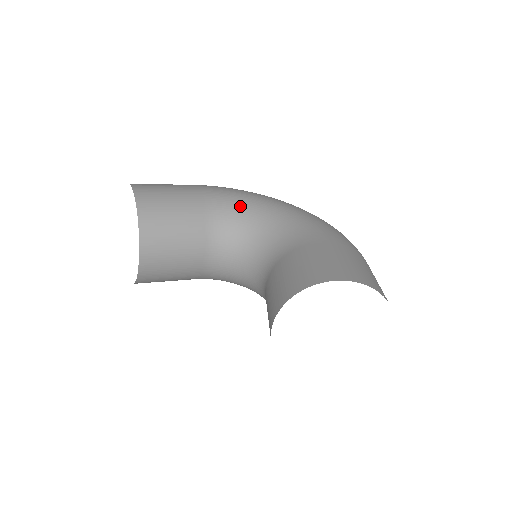
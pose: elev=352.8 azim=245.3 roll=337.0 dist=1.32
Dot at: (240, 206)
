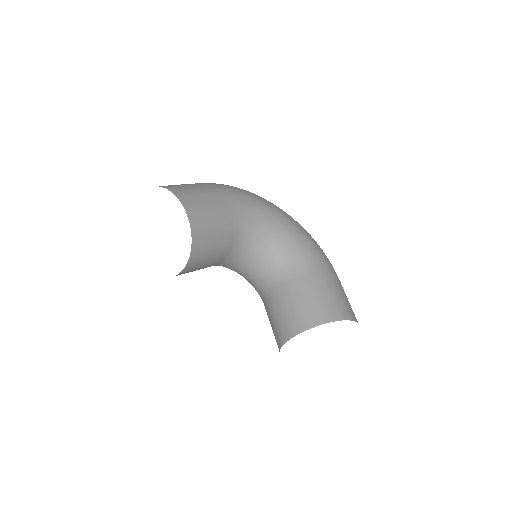
Dot at: (258, 221)
